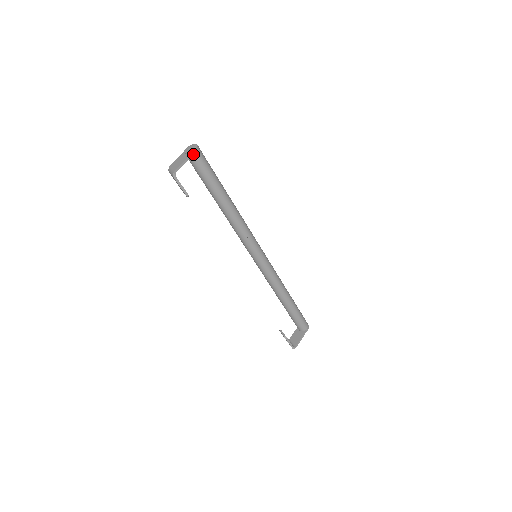
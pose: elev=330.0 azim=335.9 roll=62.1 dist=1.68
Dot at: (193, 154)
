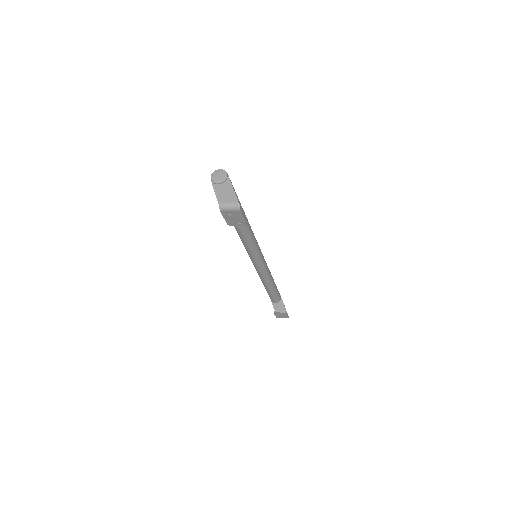
Dot at: occluded
